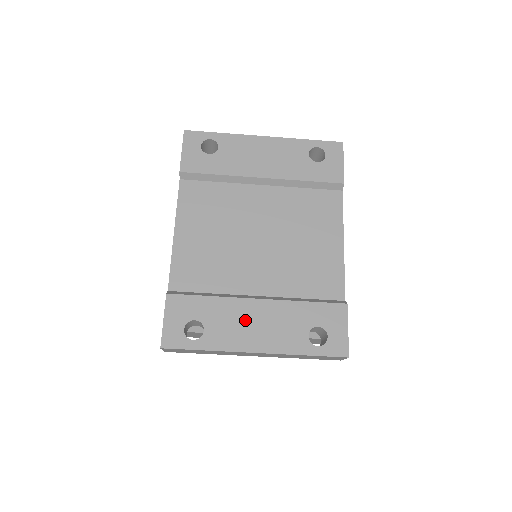
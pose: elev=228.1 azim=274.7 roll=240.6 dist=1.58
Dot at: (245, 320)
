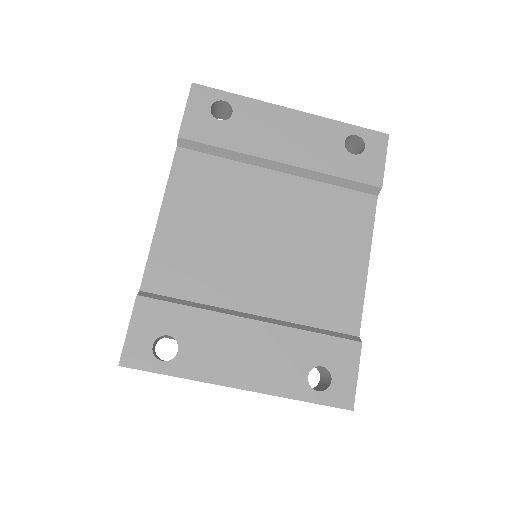
Dot at: (232, 345)
